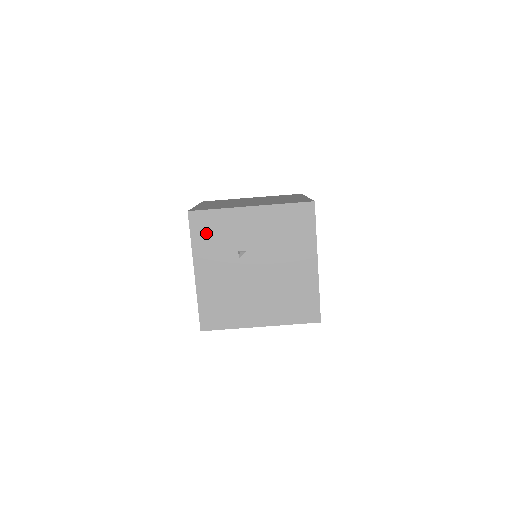
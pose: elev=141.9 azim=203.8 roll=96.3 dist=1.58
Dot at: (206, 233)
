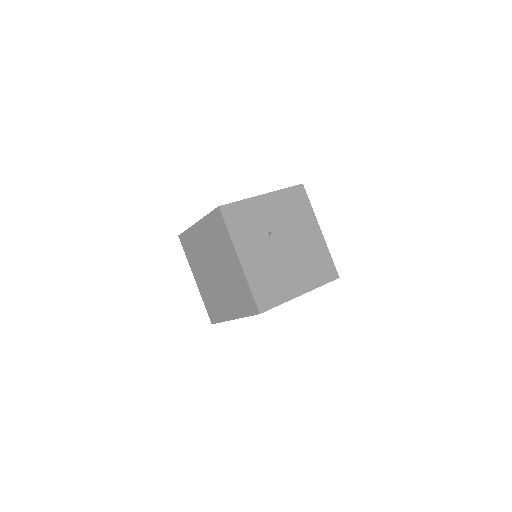
Dot at: (238, 222)
